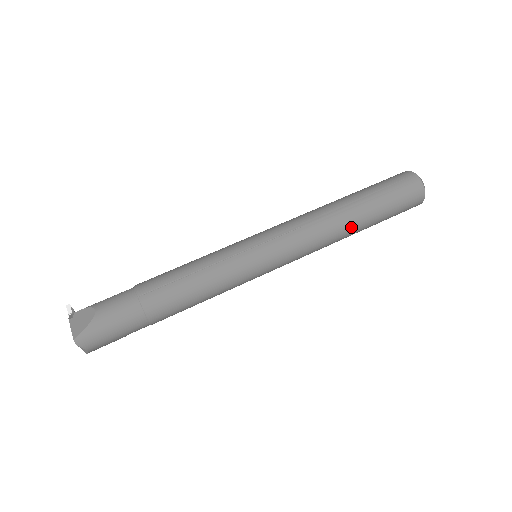
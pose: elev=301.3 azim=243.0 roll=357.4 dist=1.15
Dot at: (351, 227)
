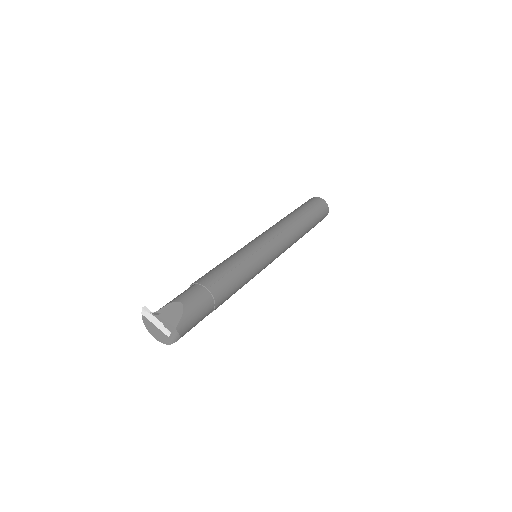
Dot at: (303, 232)
